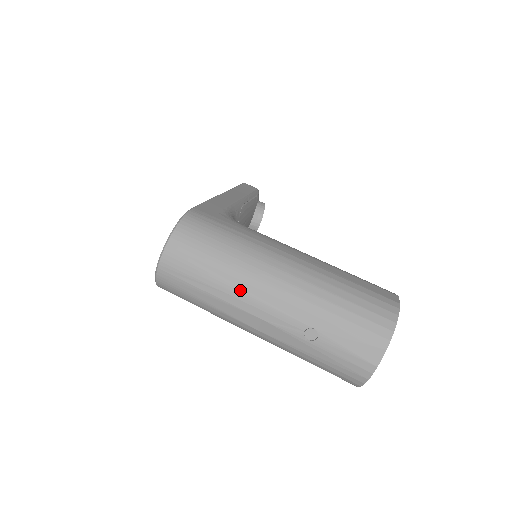
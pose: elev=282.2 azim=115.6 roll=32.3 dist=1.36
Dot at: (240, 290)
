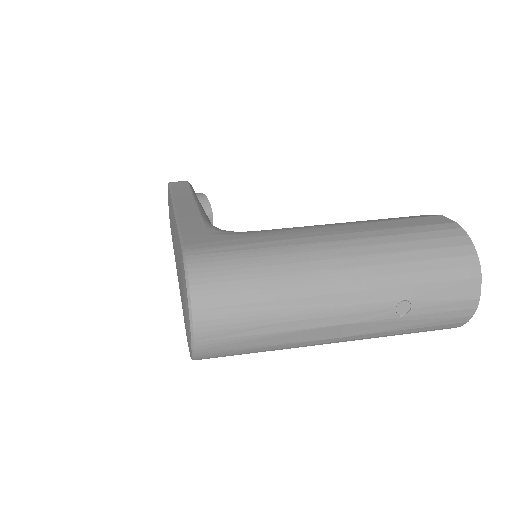
Dot at: (307, 308)
